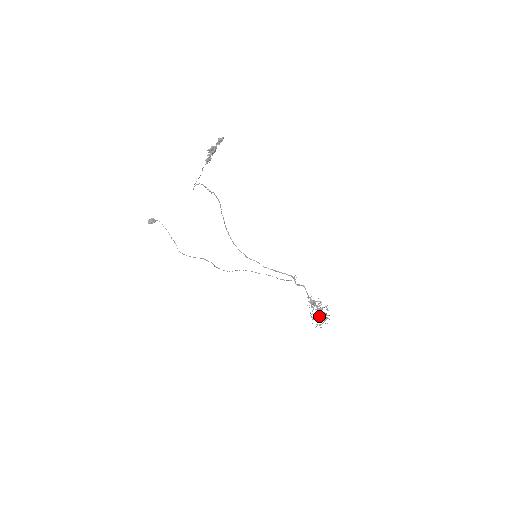
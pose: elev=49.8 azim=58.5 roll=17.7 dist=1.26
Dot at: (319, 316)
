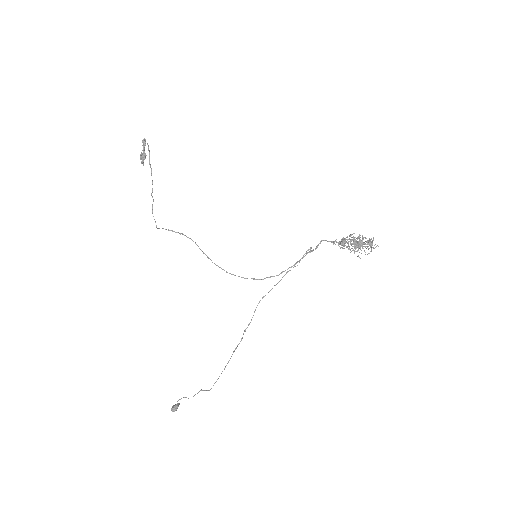
Dot at: (358, 243)
